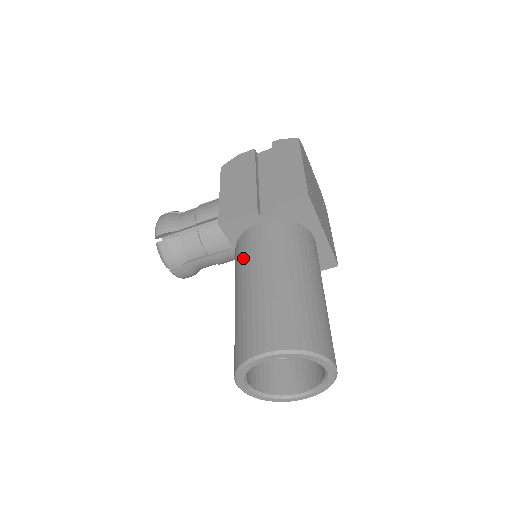
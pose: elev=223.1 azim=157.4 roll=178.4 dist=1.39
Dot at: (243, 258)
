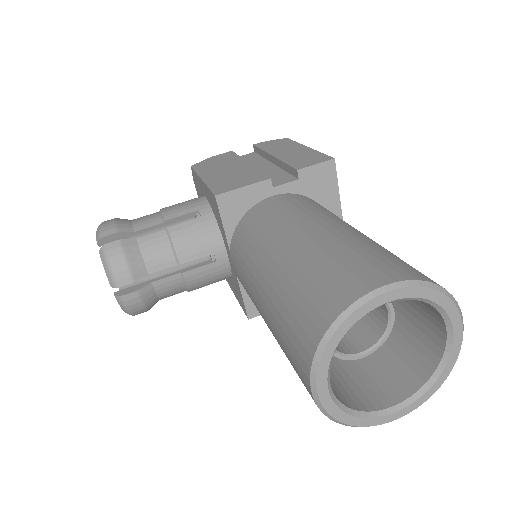
Dot at: (262, 228)
